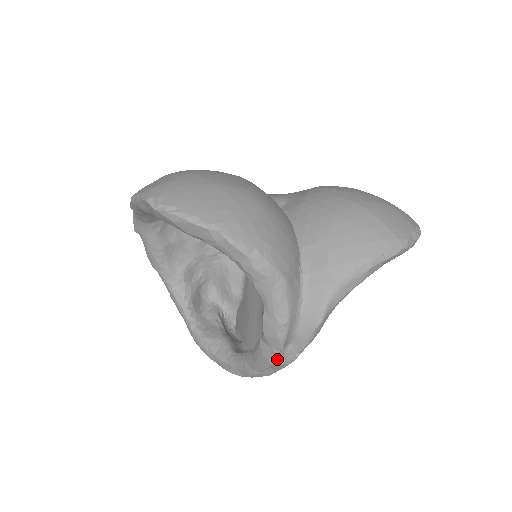
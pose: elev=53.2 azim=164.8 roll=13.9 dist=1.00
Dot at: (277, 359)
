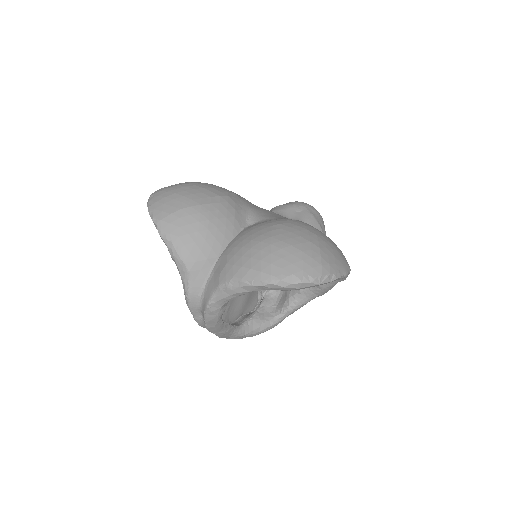
Dot at: (197, 321)
